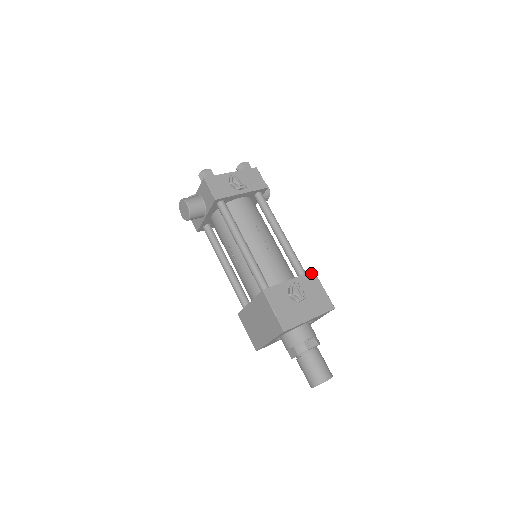
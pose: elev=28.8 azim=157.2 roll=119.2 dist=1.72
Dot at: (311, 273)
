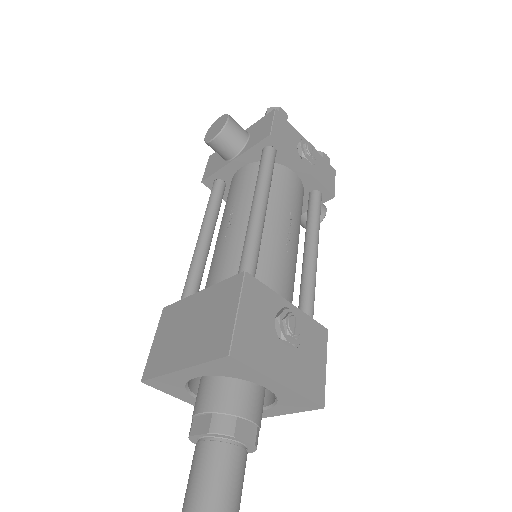
Dot at: (323, 328)
